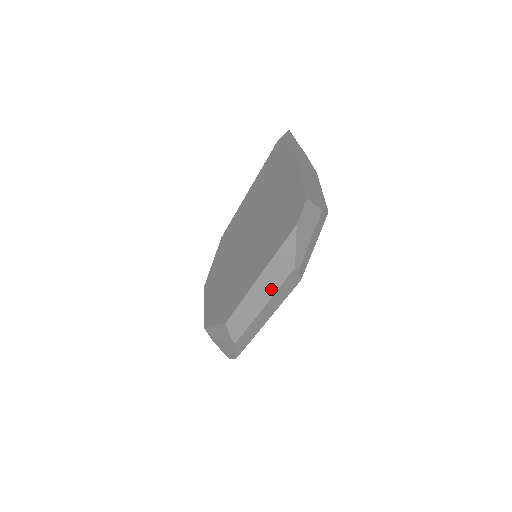
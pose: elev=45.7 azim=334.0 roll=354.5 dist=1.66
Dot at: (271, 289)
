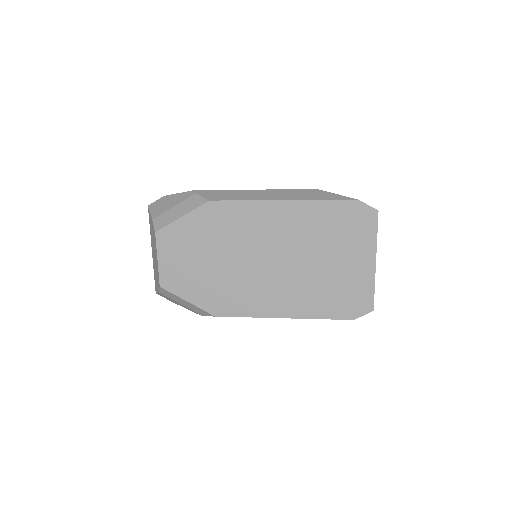
Dot at: occluded
